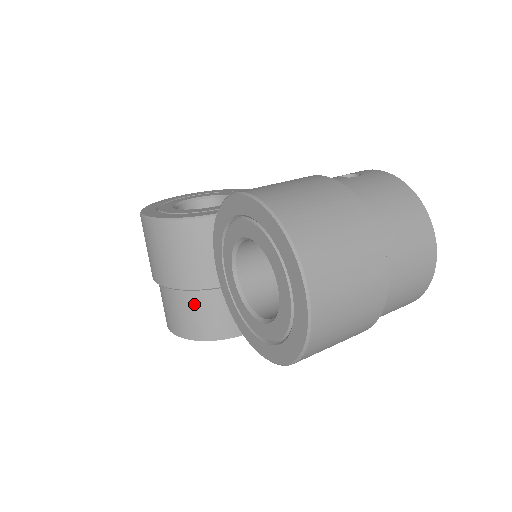
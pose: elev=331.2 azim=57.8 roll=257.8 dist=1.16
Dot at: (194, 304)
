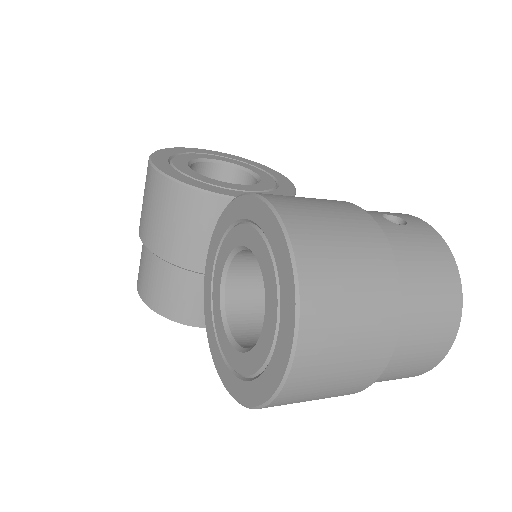
Dot at: (171, 279)
